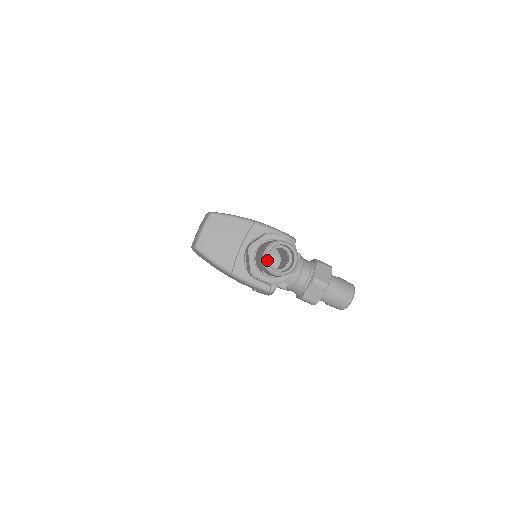
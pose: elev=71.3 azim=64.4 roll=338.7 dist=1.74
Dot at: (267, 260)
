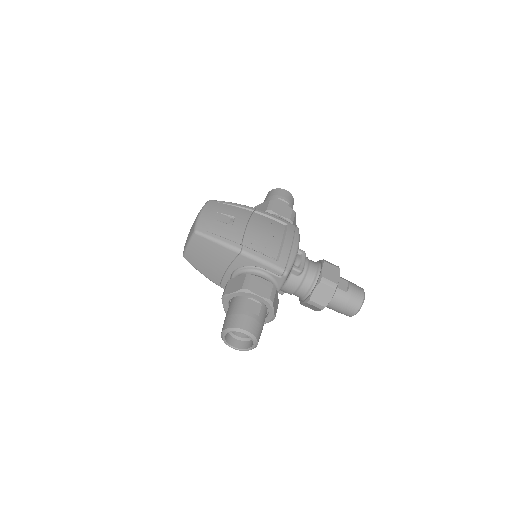
Dot at: (225, 339)
